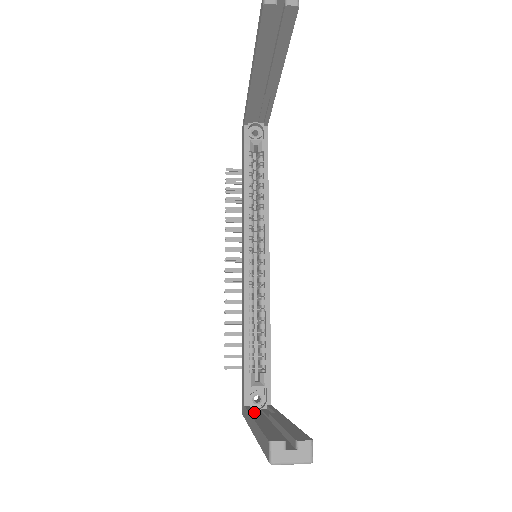
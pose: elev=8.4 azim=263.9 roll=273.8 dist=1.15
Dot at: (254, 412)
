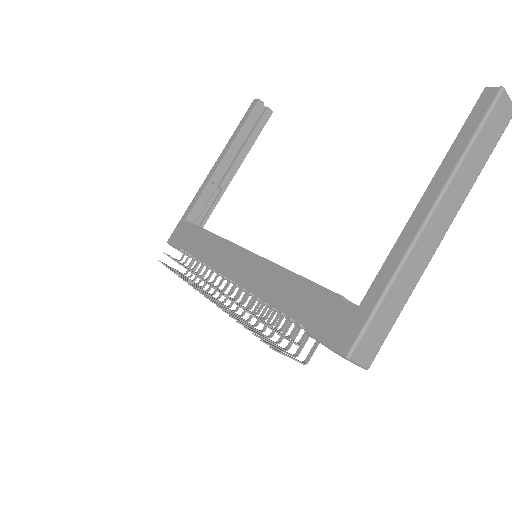
Dot at: occluded
